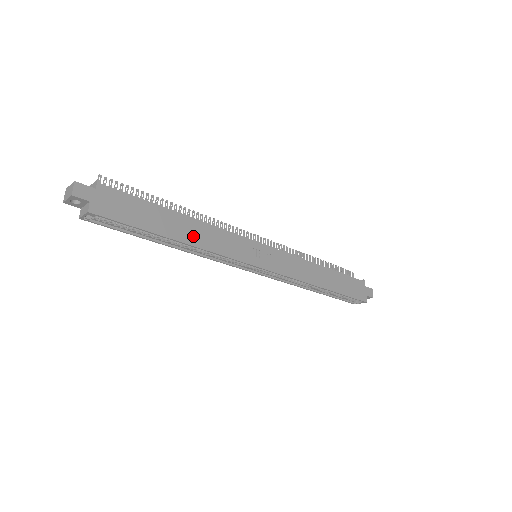
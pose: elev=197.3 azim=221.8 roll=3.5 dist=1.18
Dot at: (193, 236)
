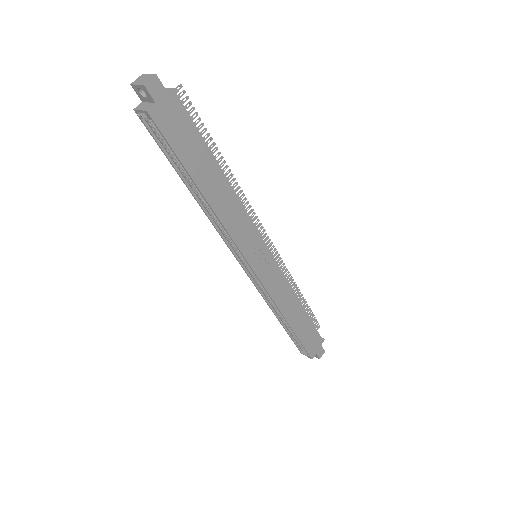
Dot at: (219, 201)
